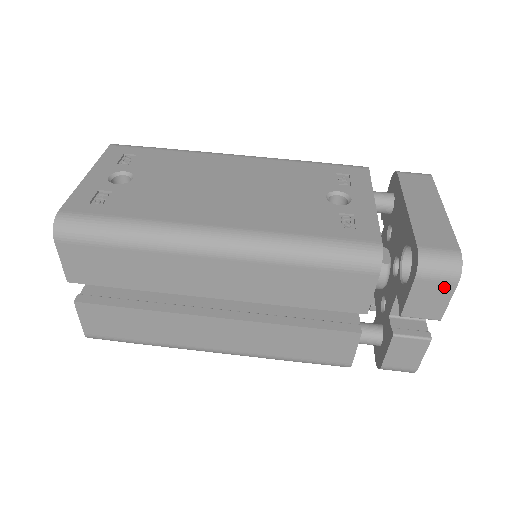
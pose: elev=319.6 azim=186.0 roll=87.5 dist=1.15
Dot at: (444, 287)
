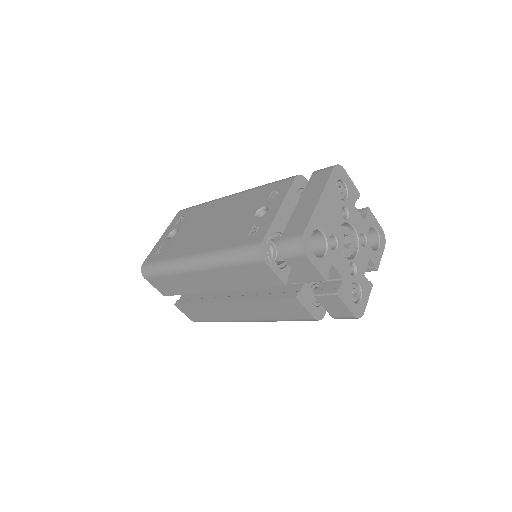
Dot at: (303, 260)
